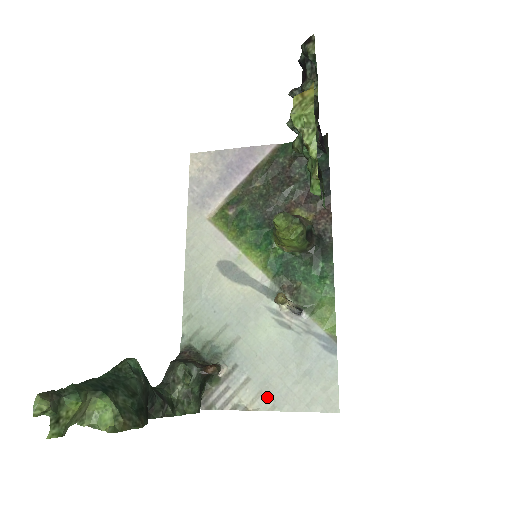
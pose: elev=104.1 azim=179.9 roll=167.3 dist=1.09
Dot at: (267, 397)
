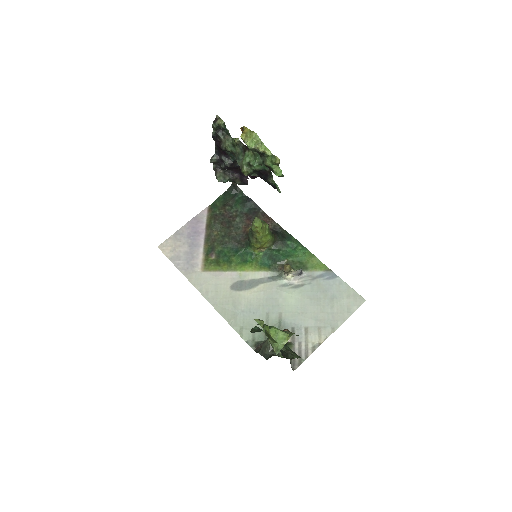
Dot at: (325, 328)
